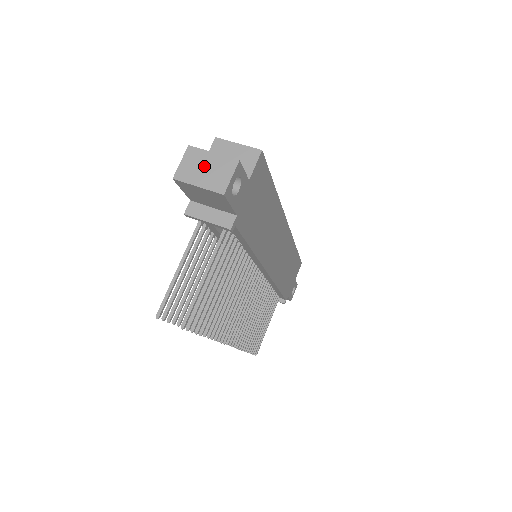
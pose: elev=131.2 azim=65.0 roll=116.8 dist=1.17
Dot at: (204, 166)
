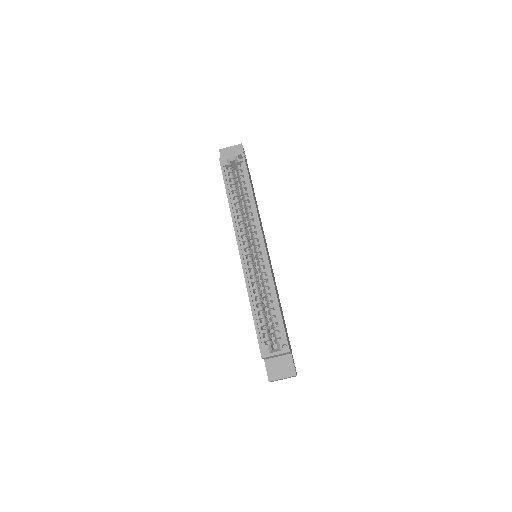
Dot at: occluded
